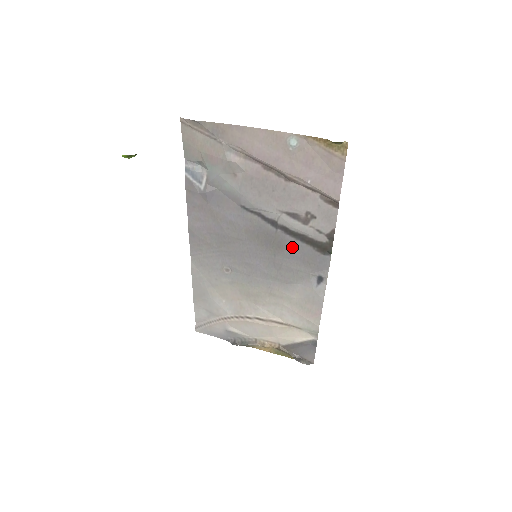
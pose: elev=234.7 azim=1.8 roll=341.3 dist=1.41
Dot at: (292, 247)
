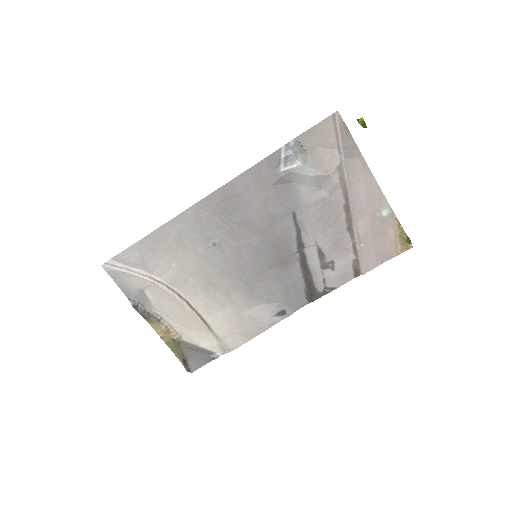
Dot at: (291, 274)
